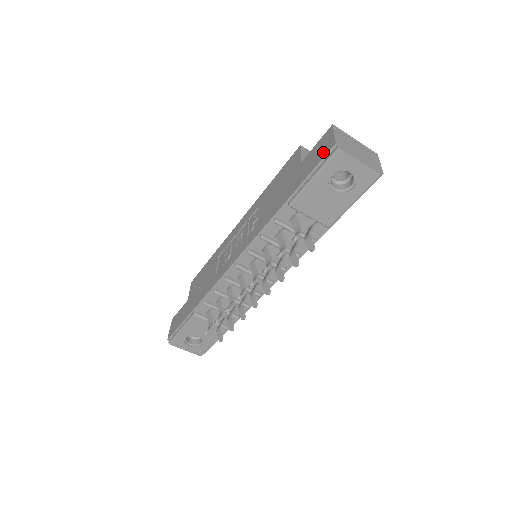
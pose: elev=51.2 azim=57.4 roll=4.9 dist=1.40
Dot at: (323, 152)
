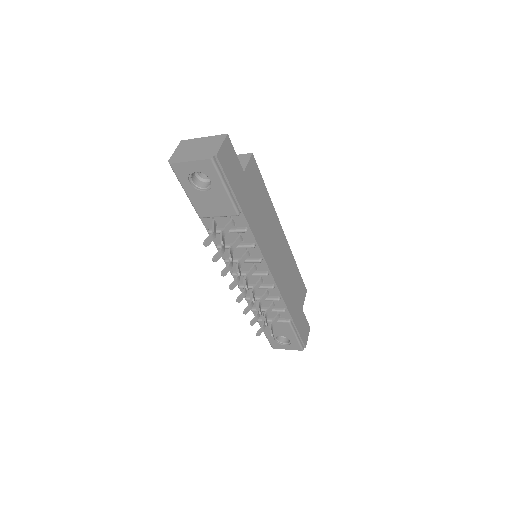
Dot at: occluded
